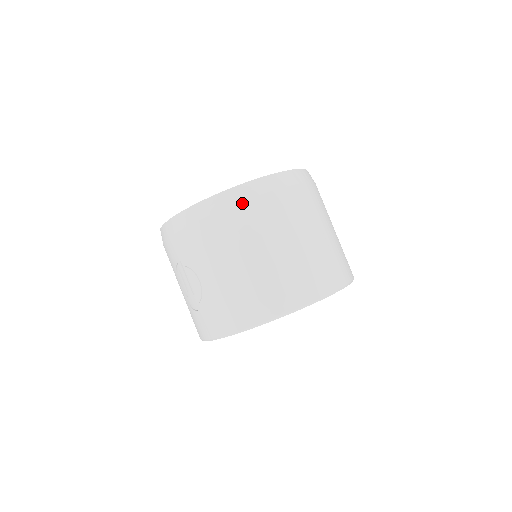
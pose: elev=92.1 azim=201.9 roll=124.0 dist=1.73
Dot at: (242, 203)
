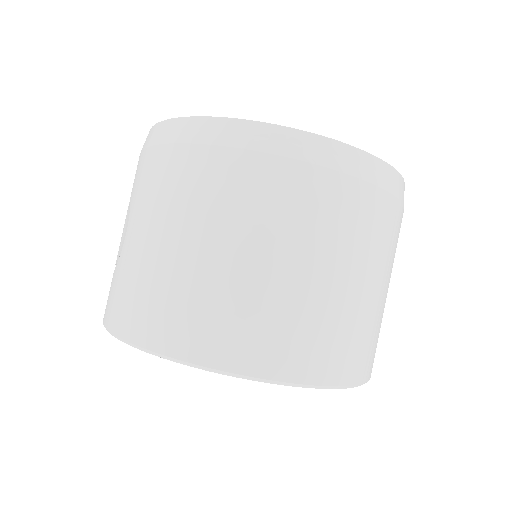
Dot at: (222, 148)
